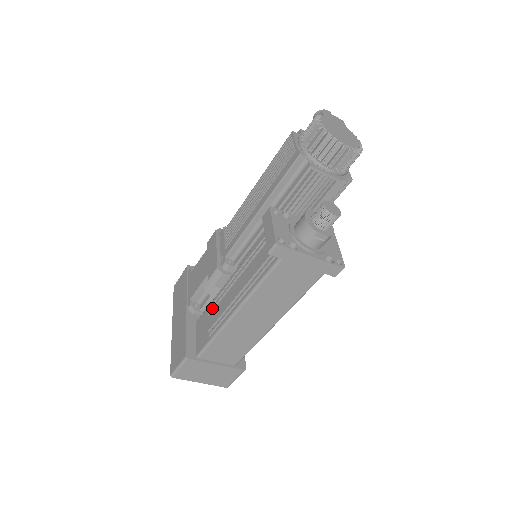
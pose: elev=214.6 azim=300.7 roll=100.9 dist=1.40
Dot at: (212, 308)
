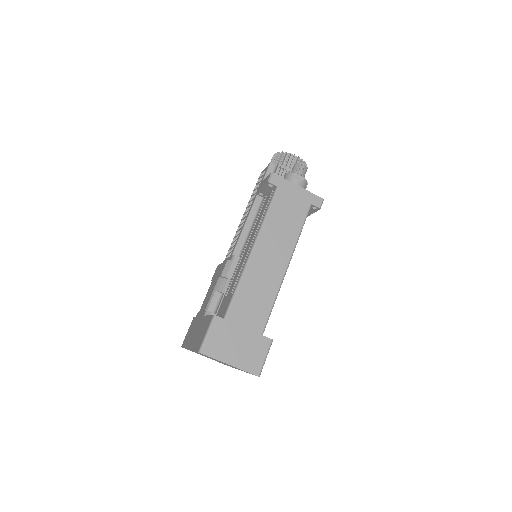
Dot at: (229, 287)
